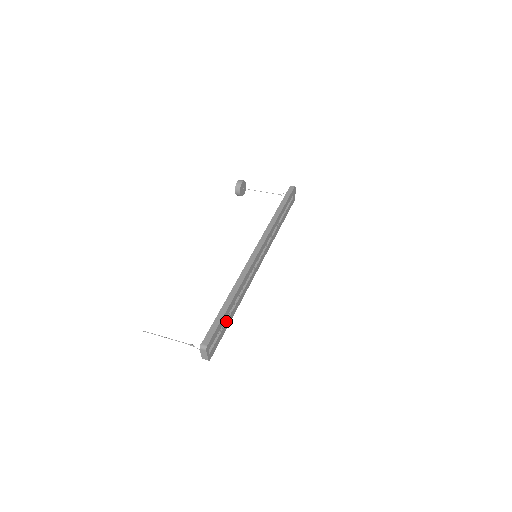
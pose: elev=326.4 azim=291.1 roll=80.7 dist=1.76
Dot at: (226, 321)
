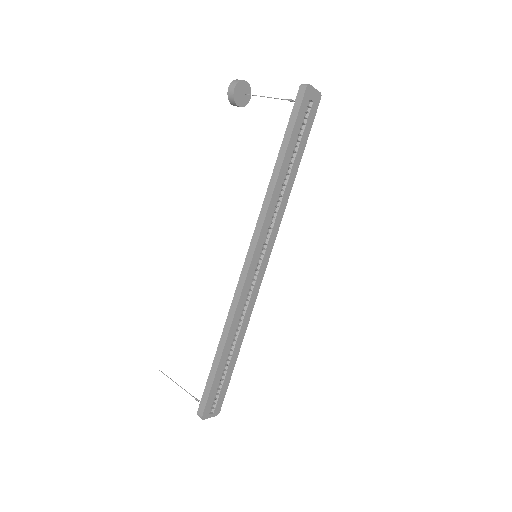
Dot at: (227, 369)
